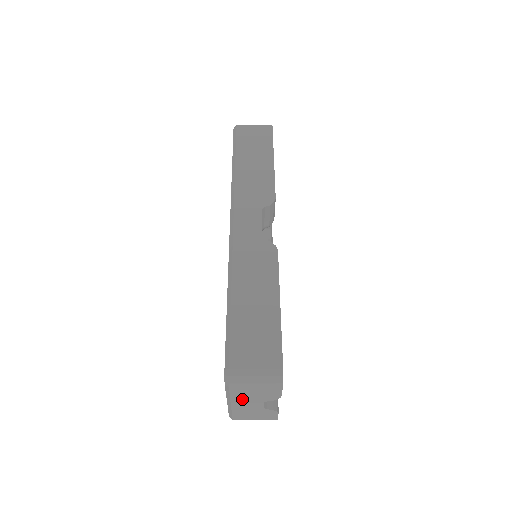
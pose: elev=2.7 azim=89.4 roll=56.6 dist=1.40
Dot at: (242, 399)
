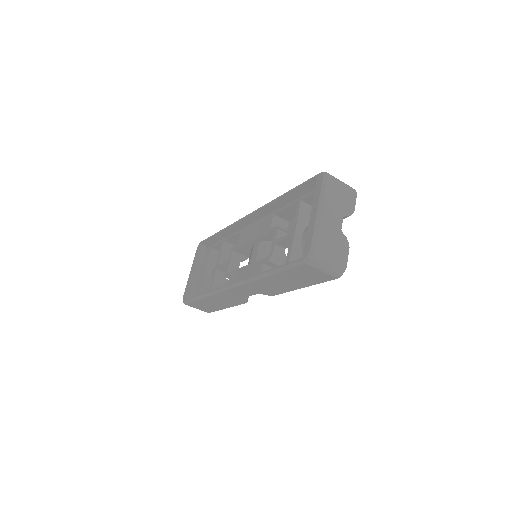
Dot at: (331, 203)
